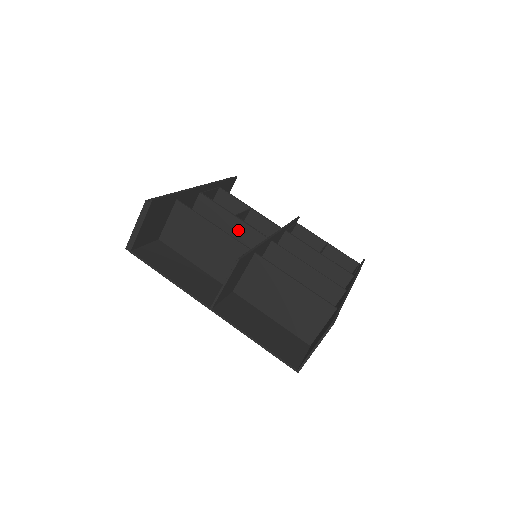
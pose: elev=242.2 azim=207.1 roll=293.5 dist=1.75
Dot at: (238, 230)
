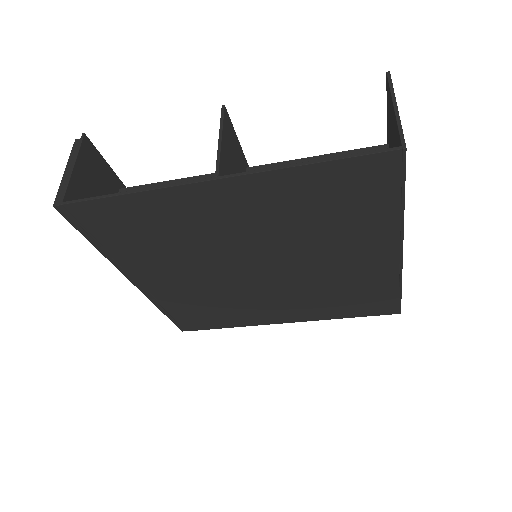
Dot at: occluded
